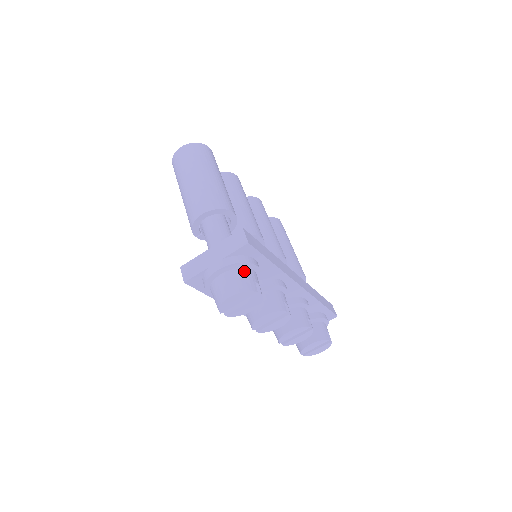
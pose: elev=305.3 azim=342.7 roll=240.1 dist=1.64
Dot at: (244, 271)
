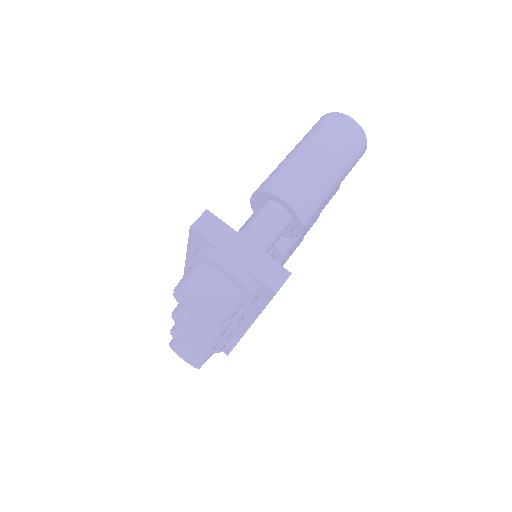
Dot at: (239, 299)
